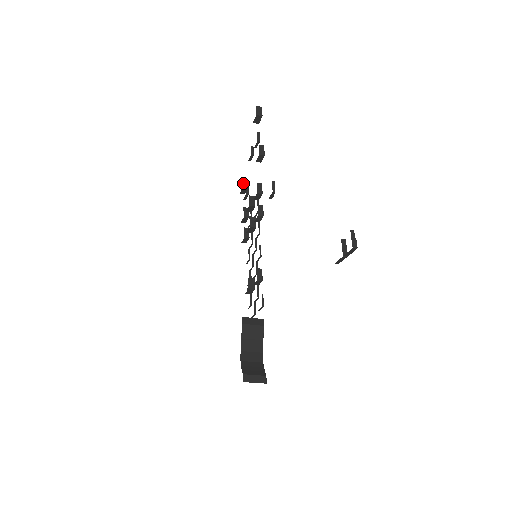
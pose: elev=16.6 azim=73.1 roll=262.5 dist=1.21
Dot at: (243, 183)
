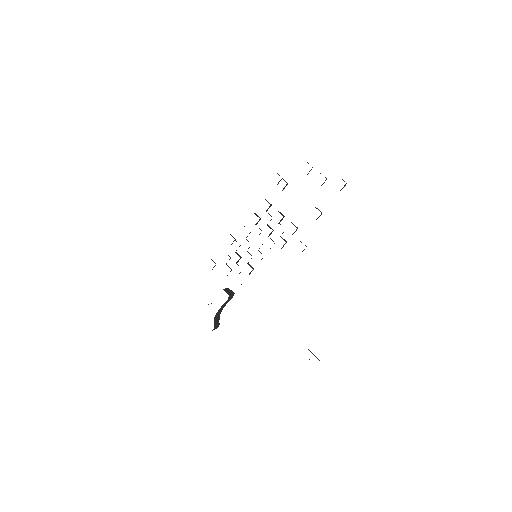
Dot at: occluded
